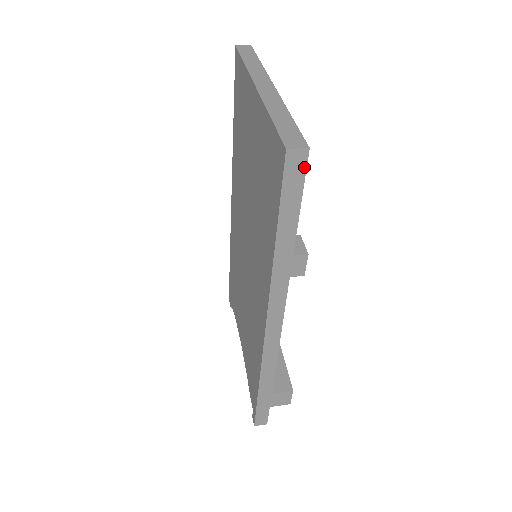
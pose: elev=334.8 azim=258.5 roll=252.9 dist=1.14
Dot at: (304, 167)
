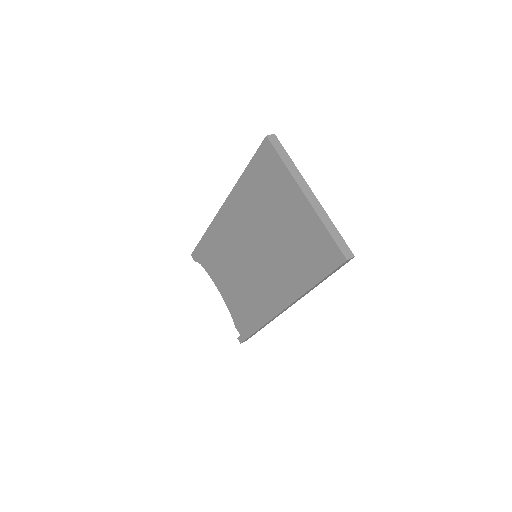
Dot at: occluded
